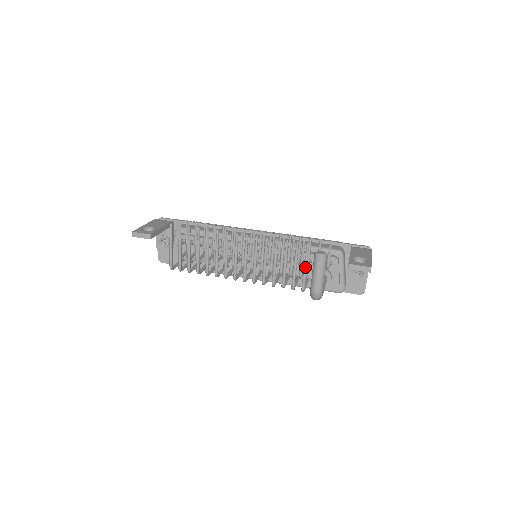
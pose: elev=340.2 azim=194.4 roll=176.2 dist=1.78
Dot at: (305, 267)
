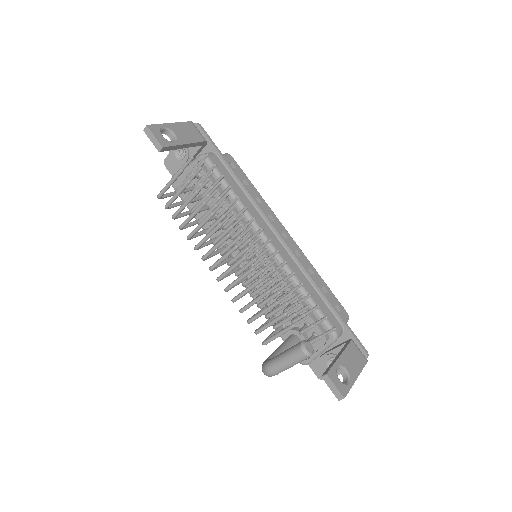
Dot at: (285, 331)
